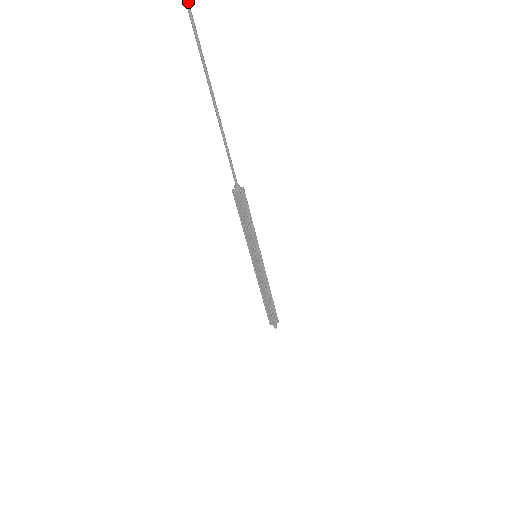
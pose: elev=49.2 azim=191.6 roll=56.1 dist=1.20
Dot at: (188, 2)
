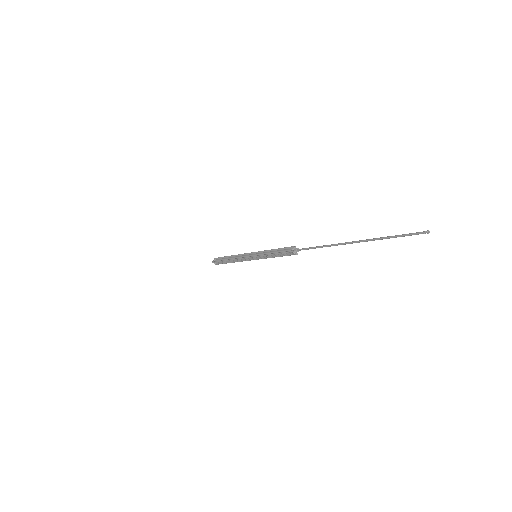
Dot at: (404, 236)
